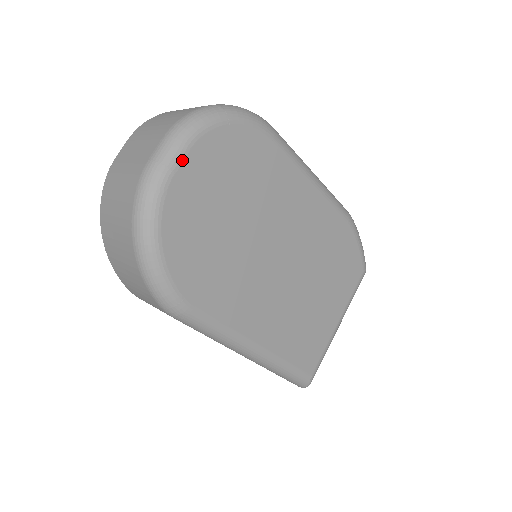
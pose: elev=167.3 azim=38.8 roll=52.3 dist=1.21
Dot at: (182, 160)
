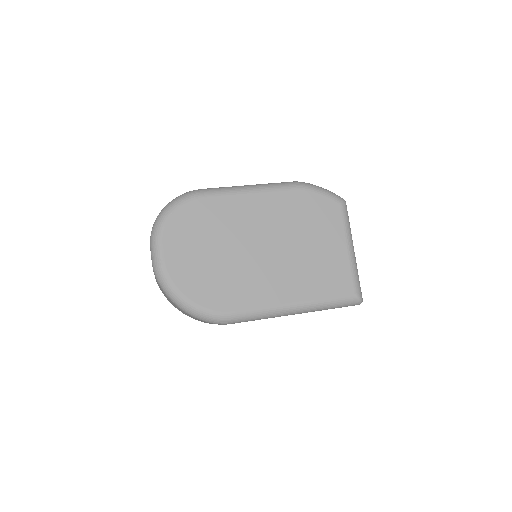
Dot at: (163, 252)
